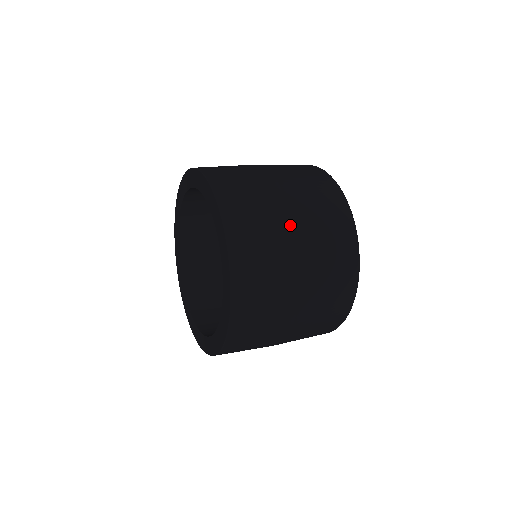
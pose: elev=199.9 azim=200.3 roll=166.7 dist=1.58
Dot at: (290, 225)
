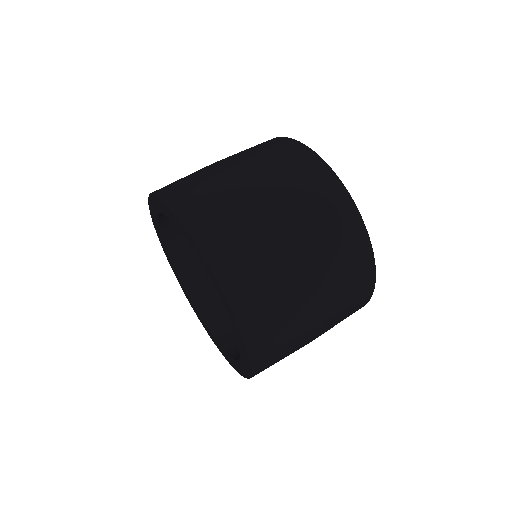
Dot at: (276, 225)
